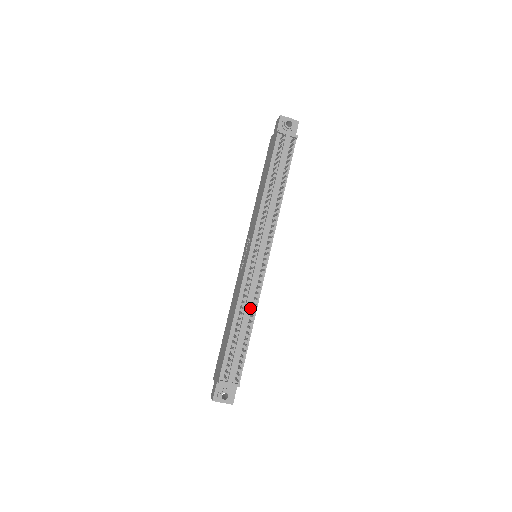
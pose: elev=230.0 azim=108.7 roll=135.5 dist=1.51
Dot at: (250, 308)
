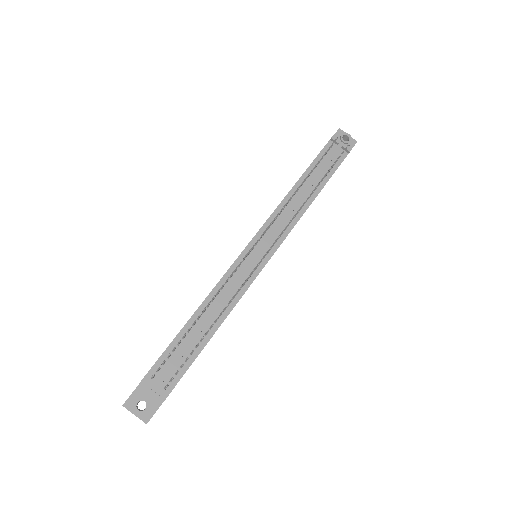
Dot at: (223, 306)
